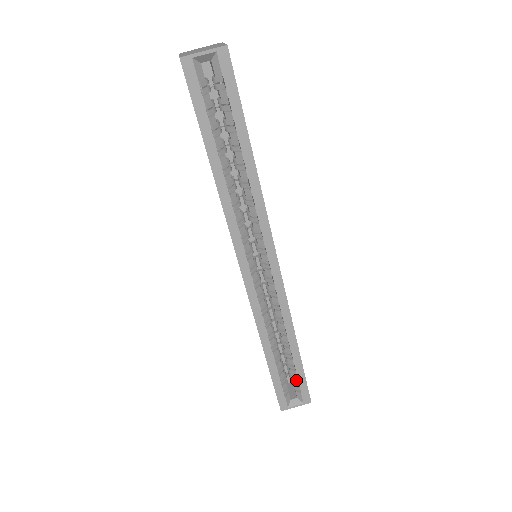
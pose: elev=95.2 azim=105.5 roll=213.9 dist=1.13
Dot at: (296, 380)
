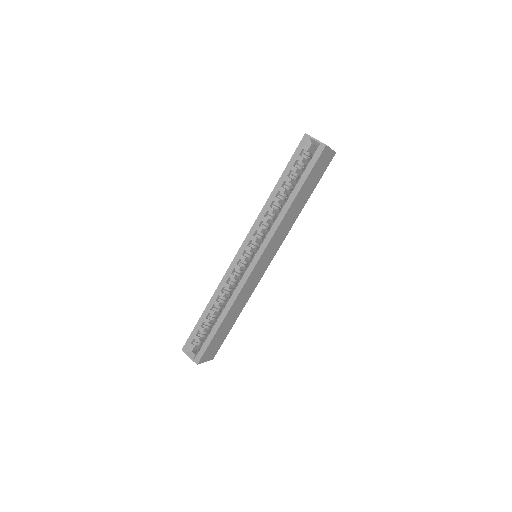
Dot at: (205, 341)
